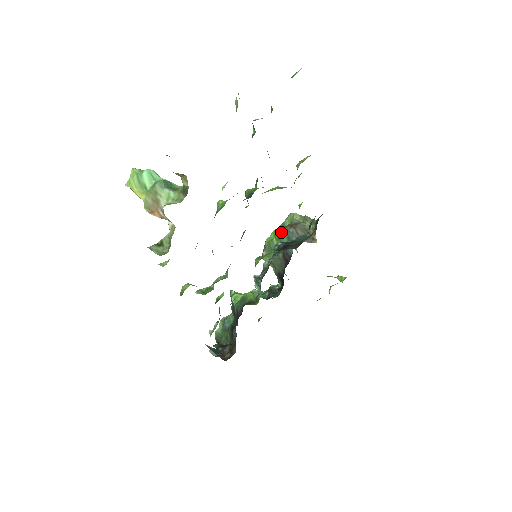
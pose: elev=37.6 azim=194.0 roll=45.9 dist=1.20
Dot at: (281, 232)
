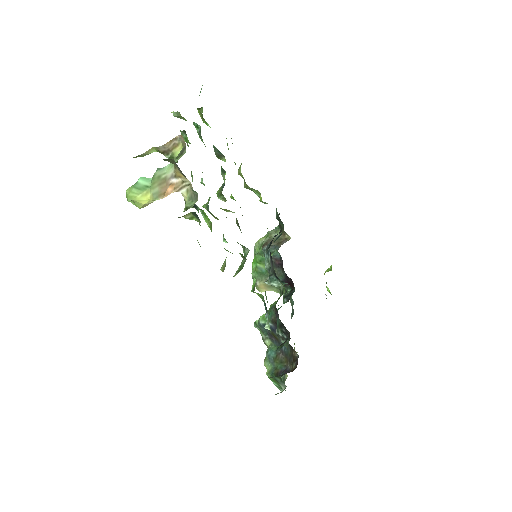
Dot at: (259, 255)
